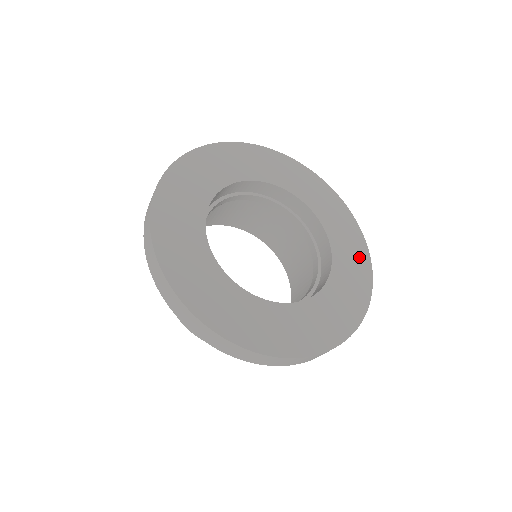
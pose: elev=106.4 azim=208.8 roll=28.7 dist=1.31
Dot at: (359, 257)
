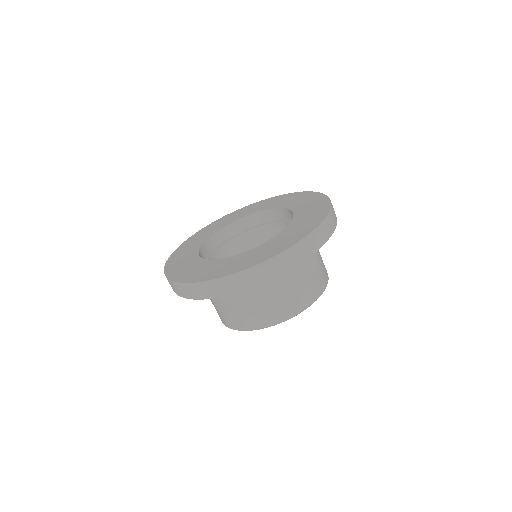
Dot at: (319, 209)
